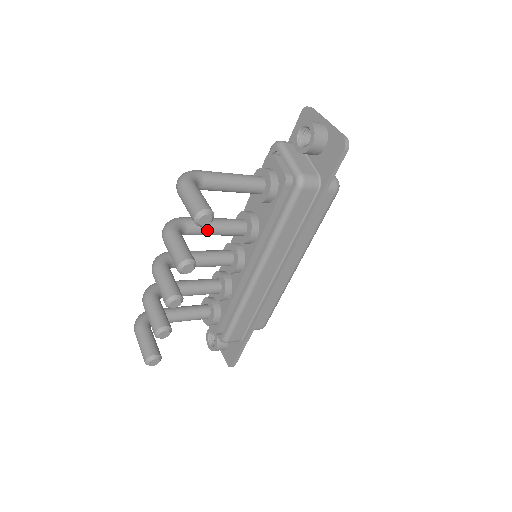
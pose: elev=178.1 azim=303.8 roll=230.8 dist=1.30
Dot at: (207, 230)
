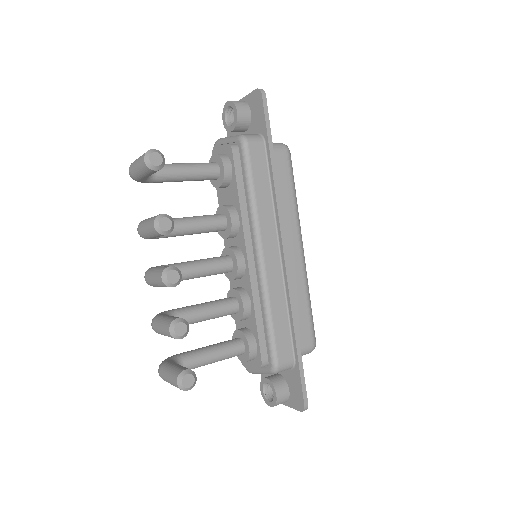
Dot at: (184, 224)
